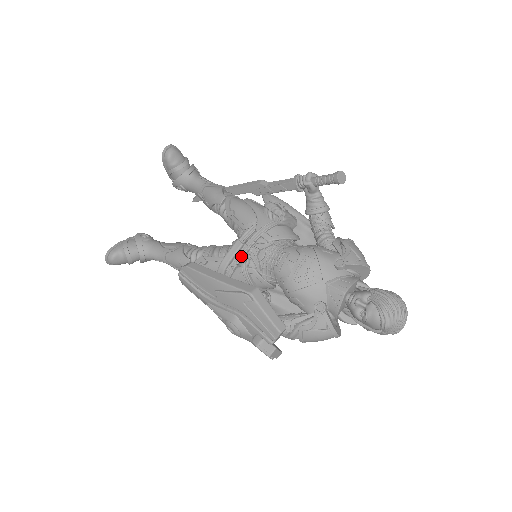
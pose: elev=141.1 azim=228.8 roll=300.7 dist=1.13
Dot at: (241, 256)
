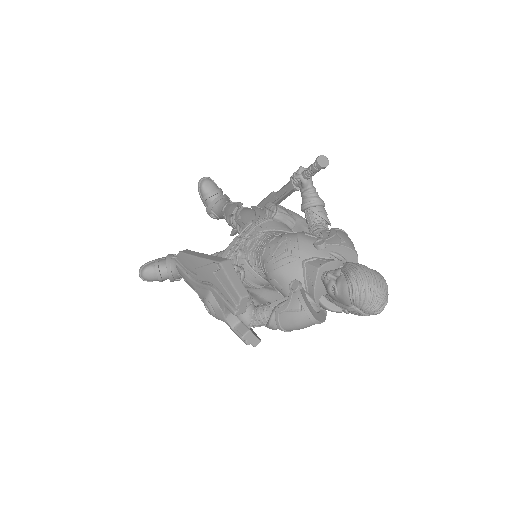
Dot at: (235, 248)
